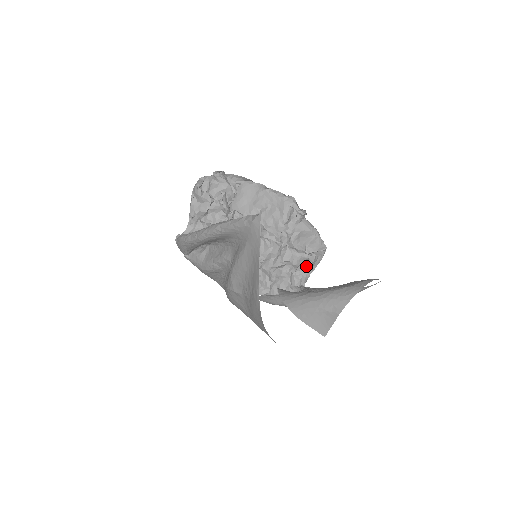
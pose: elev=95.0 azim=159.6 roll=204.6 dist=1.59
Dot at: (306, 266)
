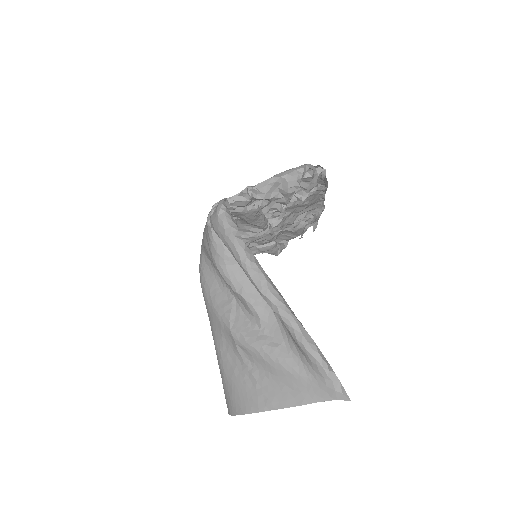
Dot at: occluded
